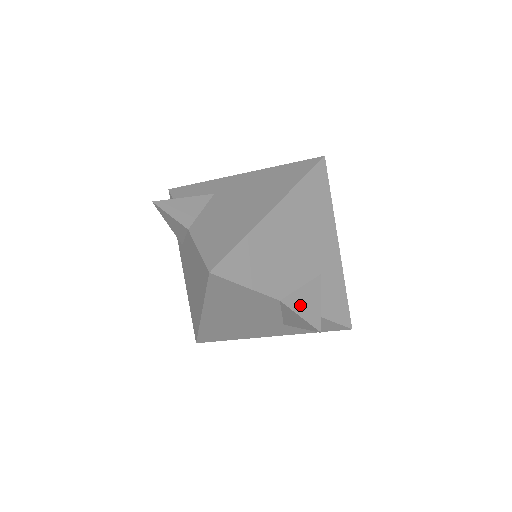
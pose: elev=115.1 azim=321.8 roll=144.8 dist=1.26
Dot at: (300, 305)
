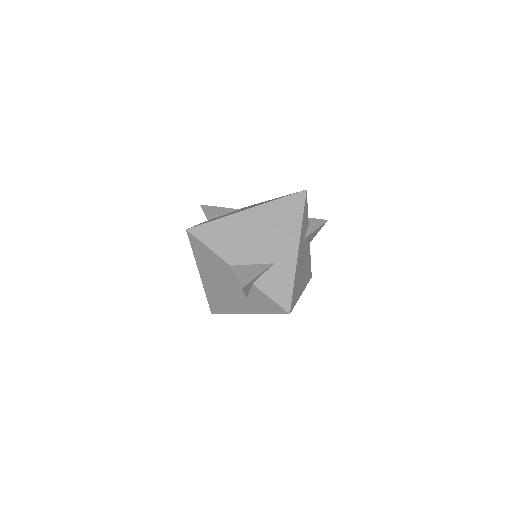
Dot at: (242, 272)
